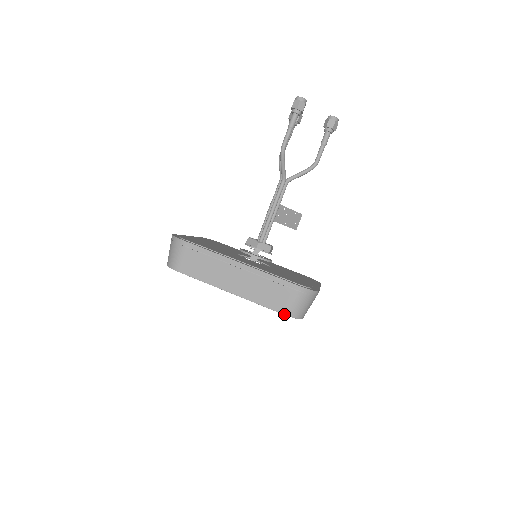
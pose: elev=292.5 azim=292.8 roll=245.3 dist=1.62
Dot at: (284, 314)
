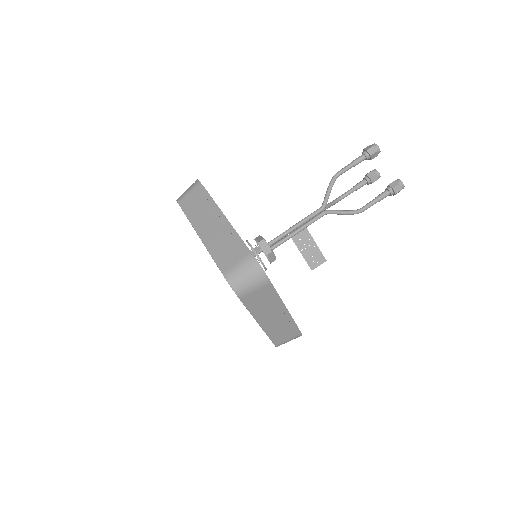
Dot at: (223, 274)
